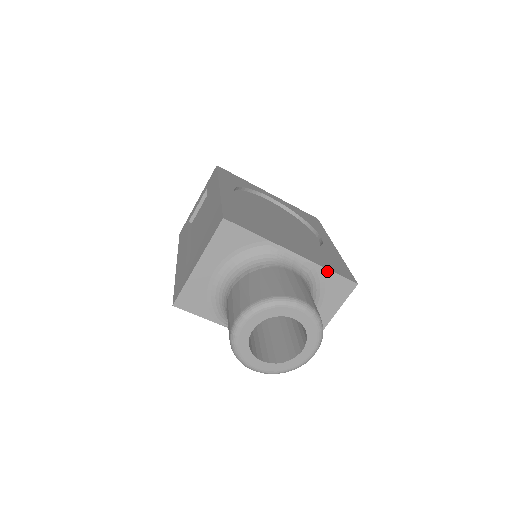
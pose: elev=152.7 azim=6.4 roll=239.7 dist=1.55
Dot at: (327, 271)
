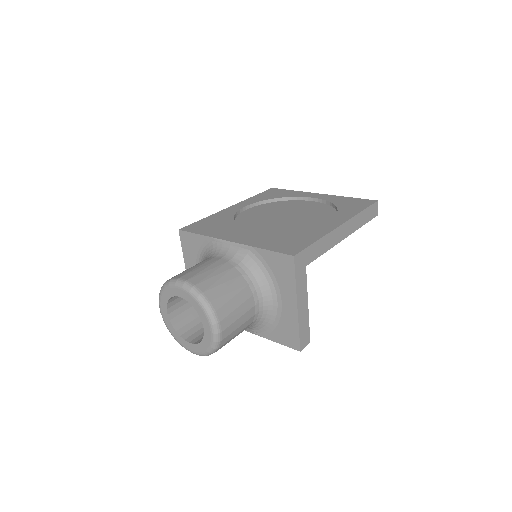
Dot at: (262, 251)
